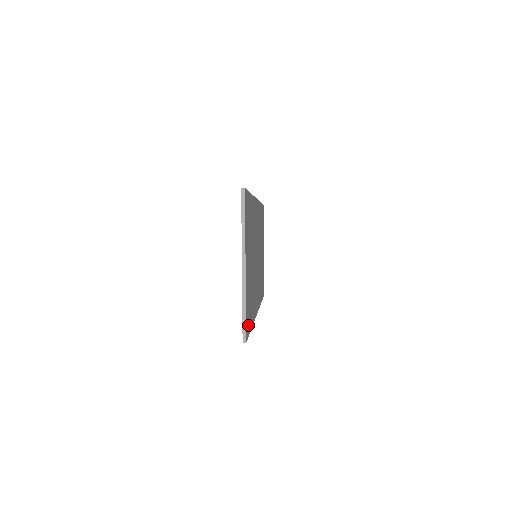
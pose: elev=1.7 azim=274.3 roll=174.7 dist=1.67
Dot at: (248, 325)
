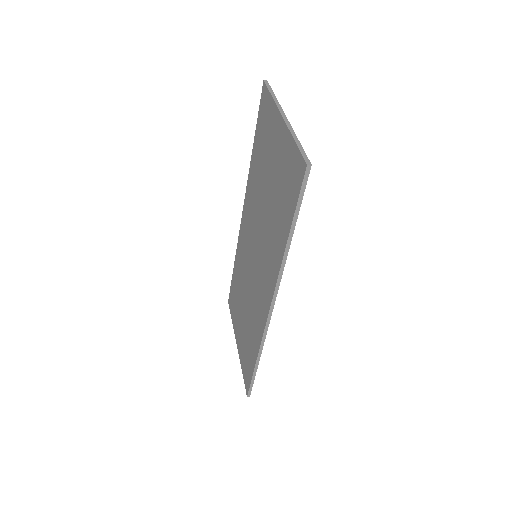
Dot at: occluded
